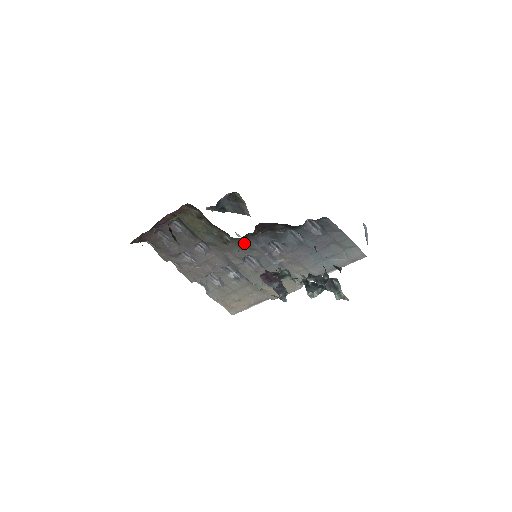
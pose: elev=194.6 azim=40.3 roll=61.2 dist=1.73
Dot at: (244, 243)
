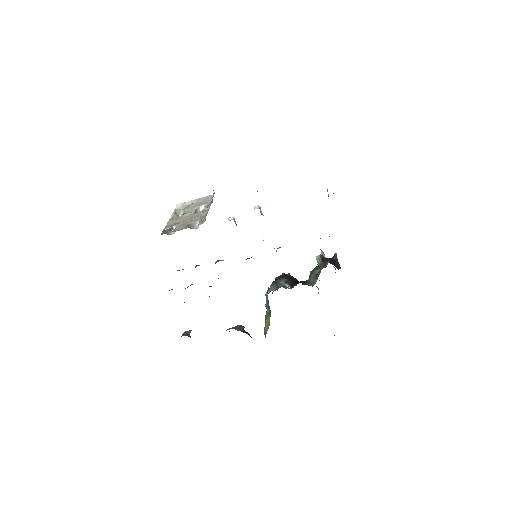
Dot at: occluded
